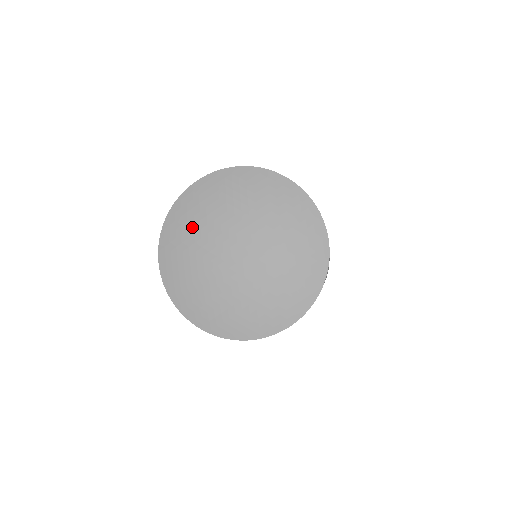
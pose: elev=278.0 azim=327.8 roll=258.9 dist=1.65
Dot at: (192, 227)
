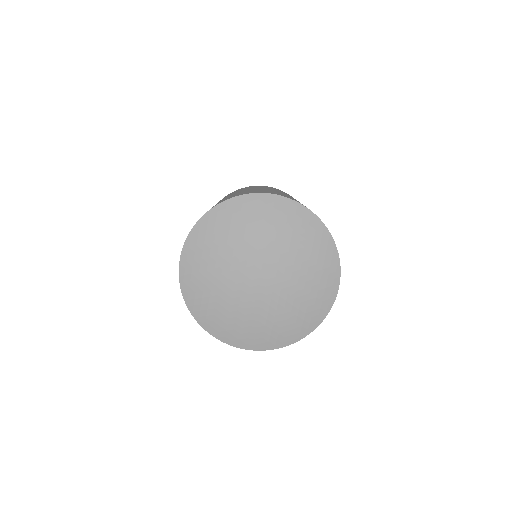
Dot at: (211, 292)
